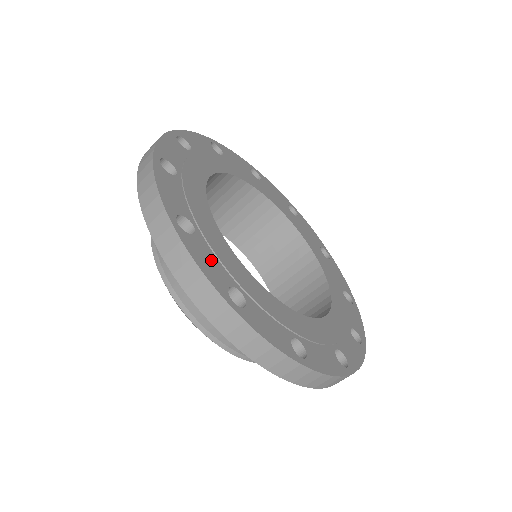
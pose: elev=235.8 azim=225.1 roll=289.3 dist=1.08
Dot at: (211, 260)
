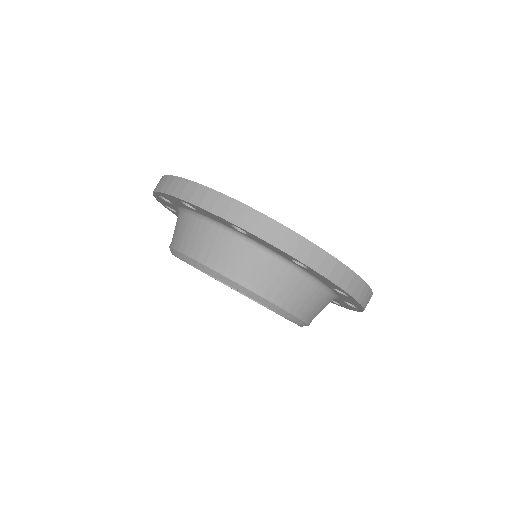
Dot at: occluded
